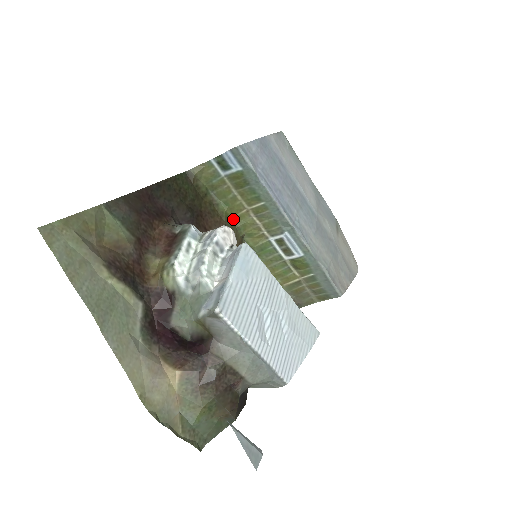
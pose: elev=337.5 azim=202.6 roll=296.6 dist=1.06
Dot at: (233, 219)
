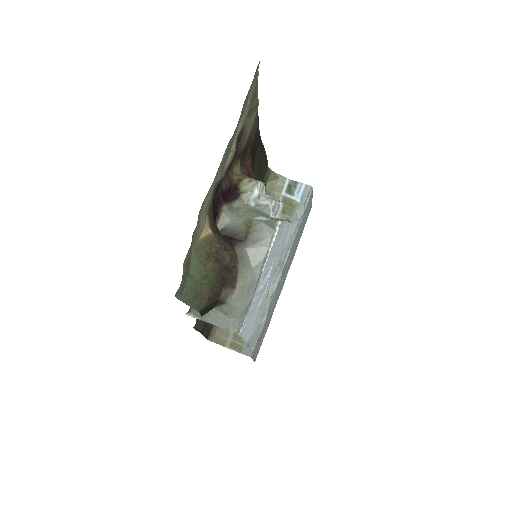
Dot at: occluded
